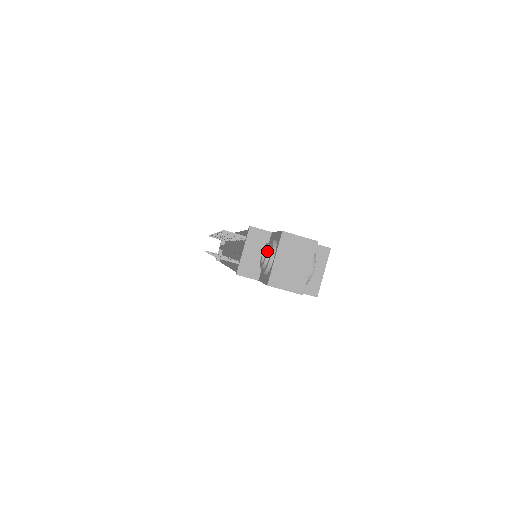
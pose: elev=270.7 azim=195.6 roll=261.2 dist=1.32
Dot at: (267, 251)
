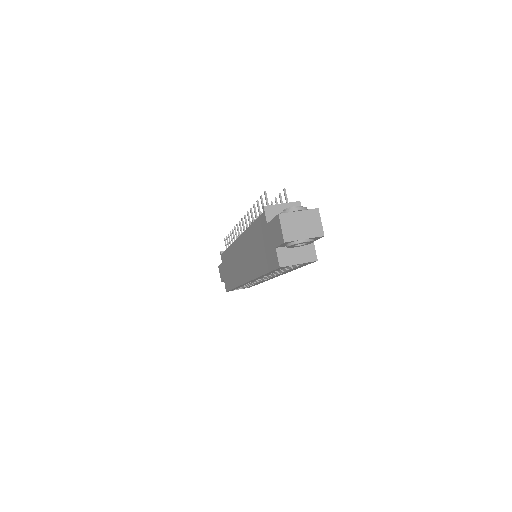
Dot at: occluded
